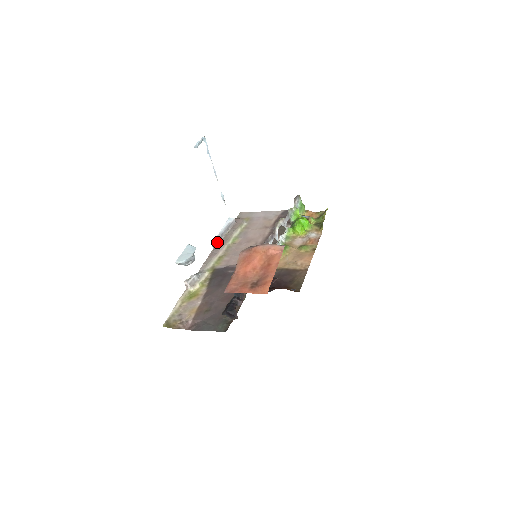
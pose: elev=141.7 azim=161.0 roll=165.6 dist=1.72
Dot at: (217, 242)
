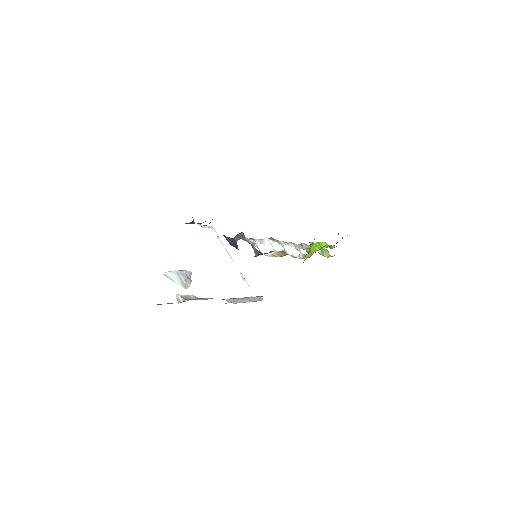
Dot at: (235, 302)
